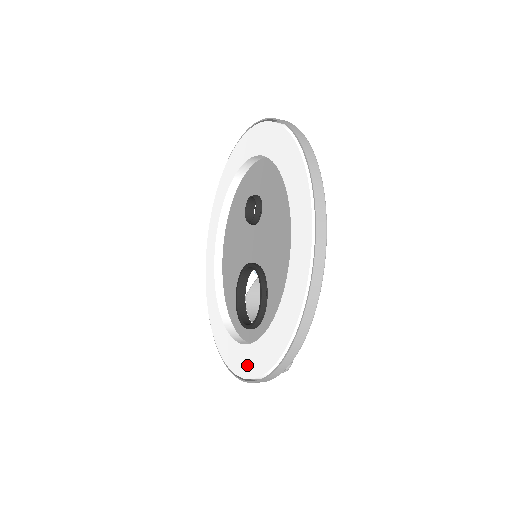
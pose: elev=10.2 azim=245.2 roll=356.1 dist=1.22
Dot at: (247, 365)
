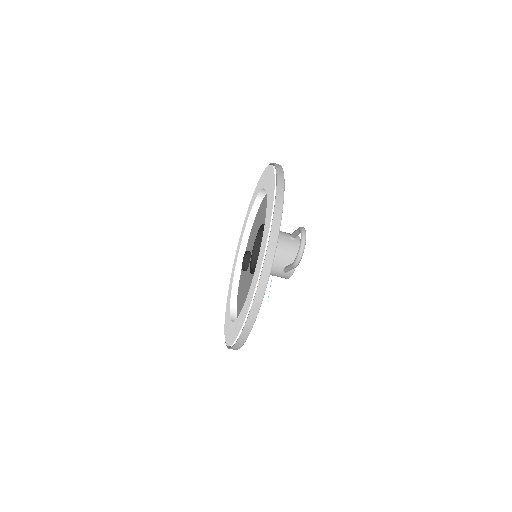
Dot at: (267, 225)
